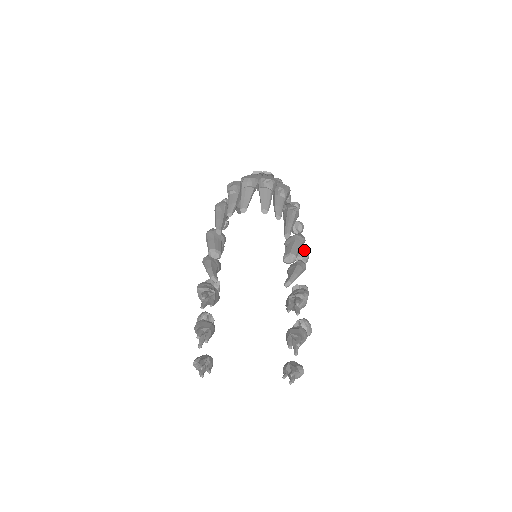
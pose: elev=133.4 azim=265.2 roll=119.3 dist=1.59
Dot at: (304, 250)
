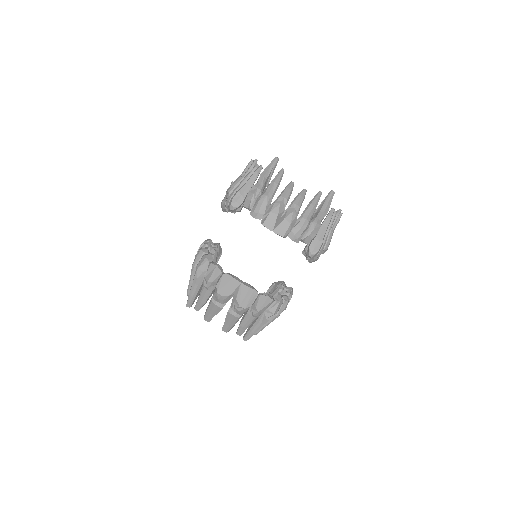
Dot at: occluded
